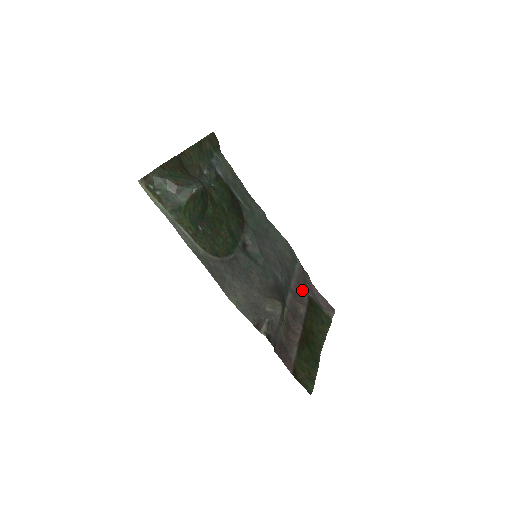
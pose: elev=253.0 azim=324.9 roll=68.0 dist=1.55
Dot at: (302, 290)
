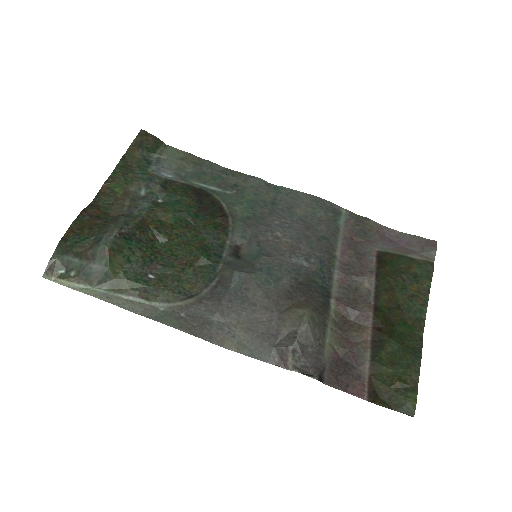
Dot at: (362, 250)
